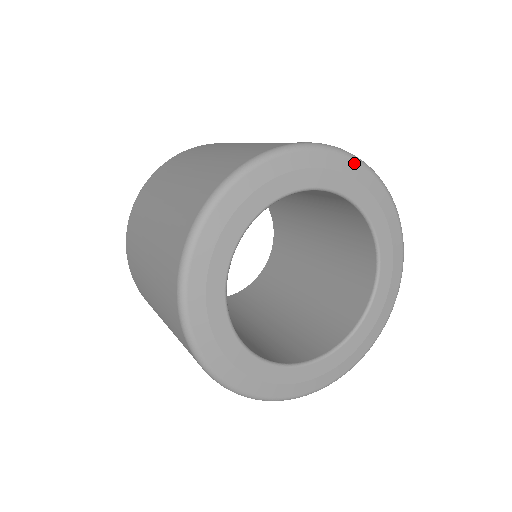
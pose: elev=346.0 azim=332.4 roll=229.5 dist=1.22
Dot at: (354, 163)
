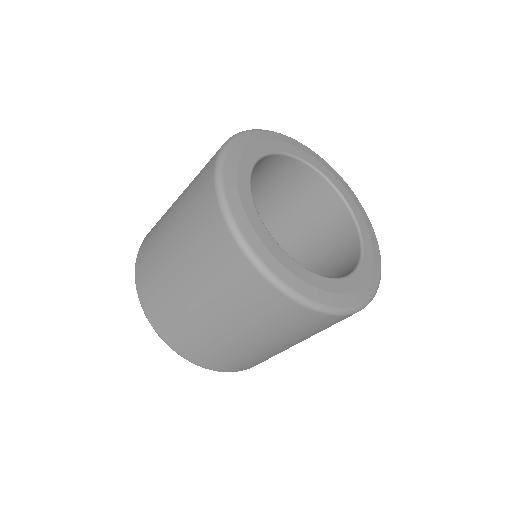
Dot at: (324, 161)
